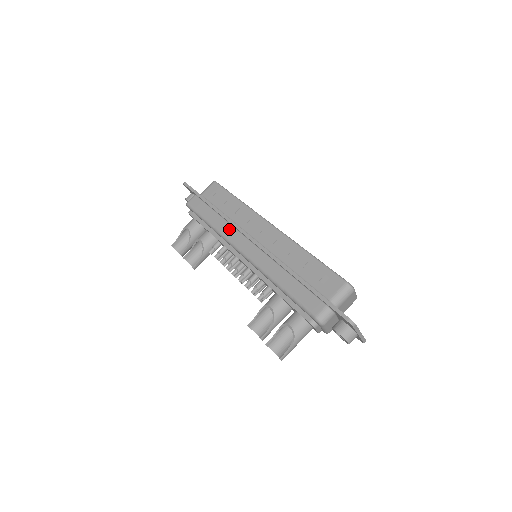
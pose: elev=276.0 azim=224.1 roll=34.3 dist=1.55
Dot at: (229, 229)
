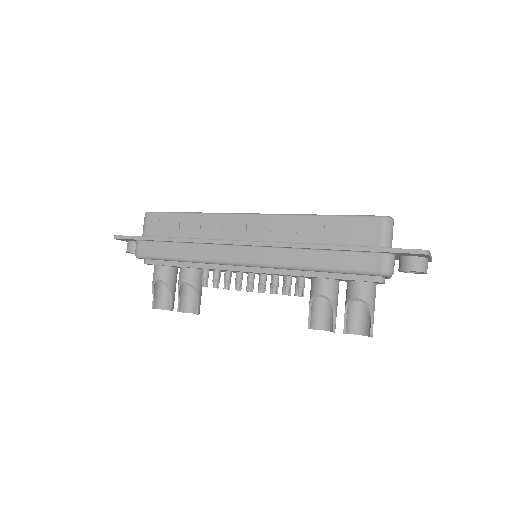
Dot at: (209, 250)
